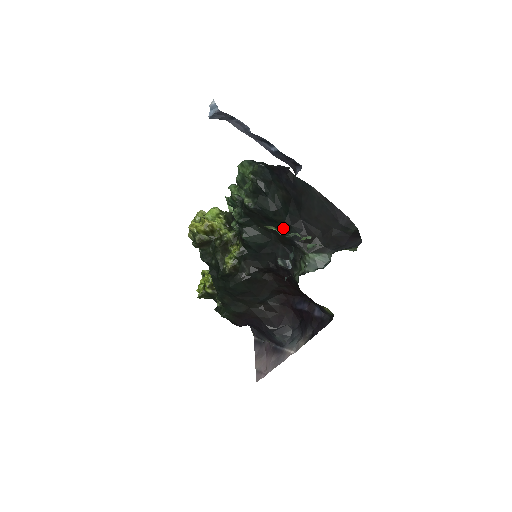
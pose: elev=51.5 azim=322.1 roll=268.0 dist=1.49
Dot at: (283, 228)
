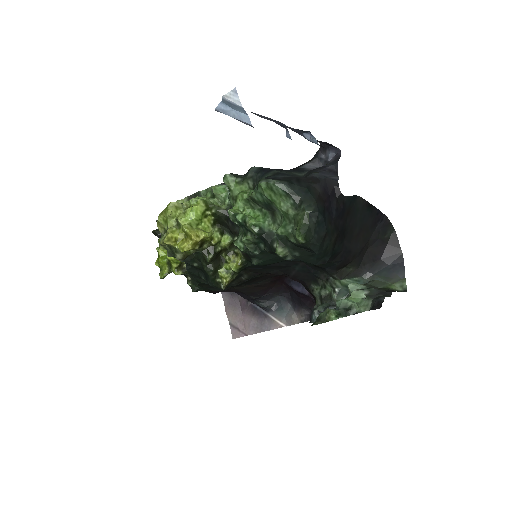
Dot at: occluded
